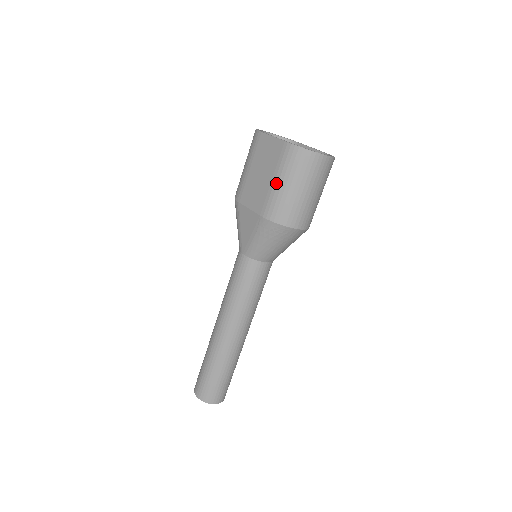
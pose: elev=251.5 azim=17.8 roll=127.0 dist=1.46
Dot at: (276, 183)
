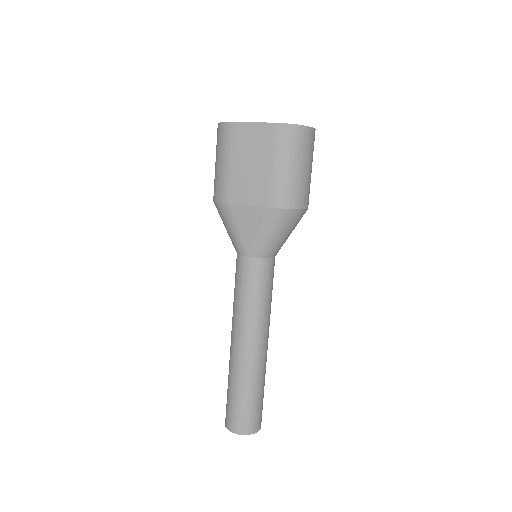
Dot at: (277, 168)
